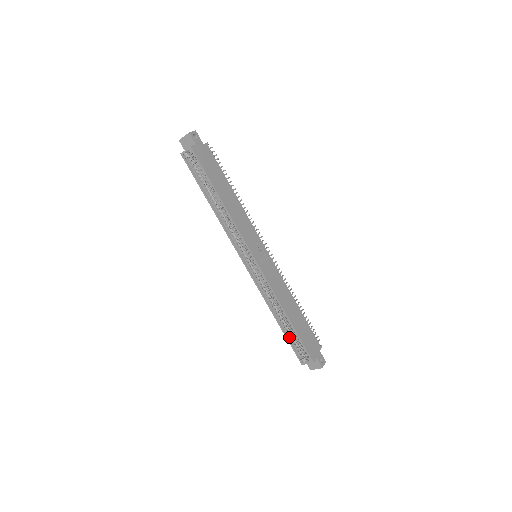
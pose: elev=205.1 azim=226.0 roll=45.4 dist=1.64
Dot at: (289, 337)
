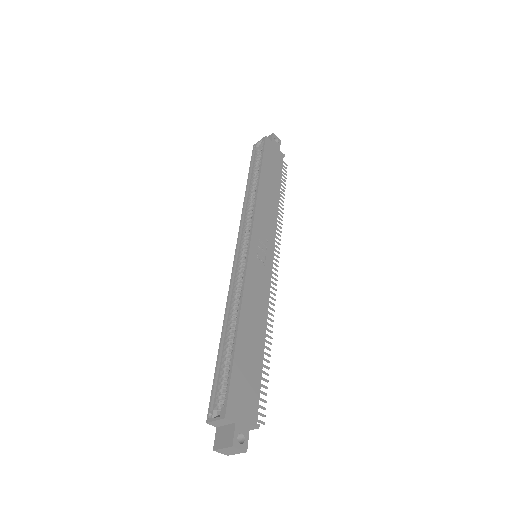
Dot at: (220, 366)
